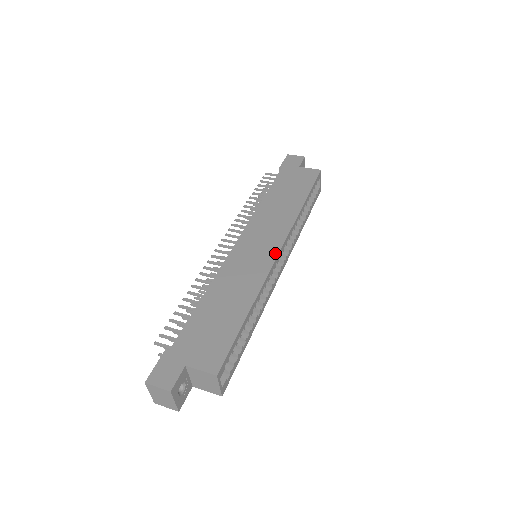
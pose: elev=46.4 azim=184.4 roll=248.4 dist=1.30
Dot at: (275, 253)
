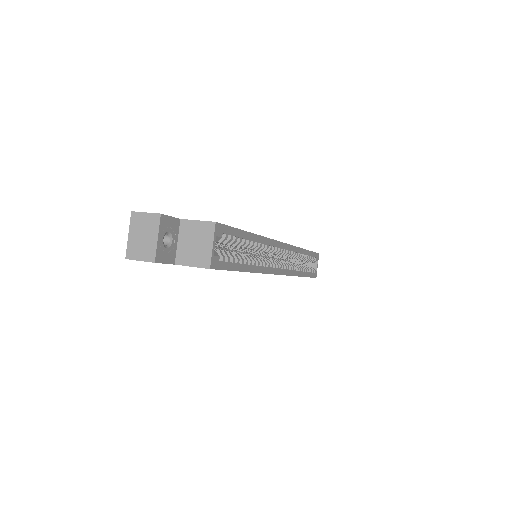
Dot at: occluded
